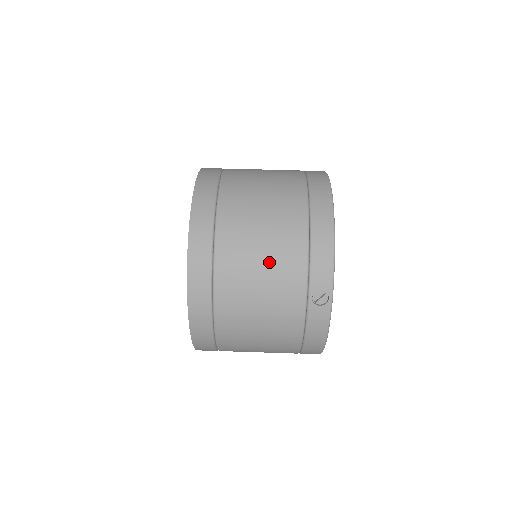
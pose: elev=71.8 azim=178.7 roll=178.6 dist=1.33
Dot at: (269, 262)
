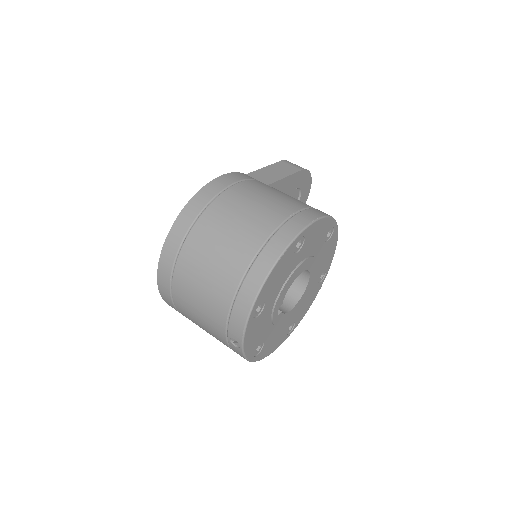
Dot at: (204, 302)
